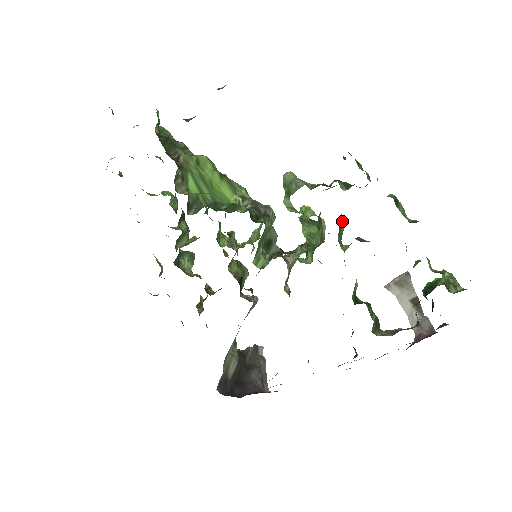
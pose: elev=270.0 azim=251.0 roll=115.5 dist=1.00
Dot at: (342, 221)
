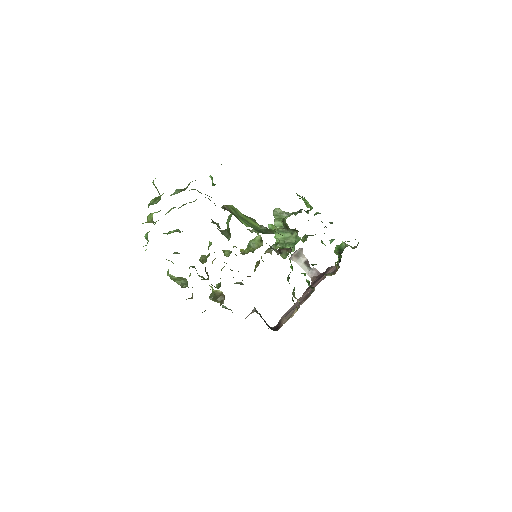
Dot at: occluded
